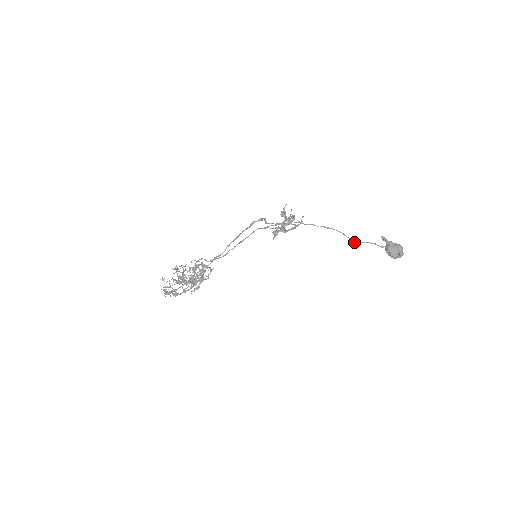
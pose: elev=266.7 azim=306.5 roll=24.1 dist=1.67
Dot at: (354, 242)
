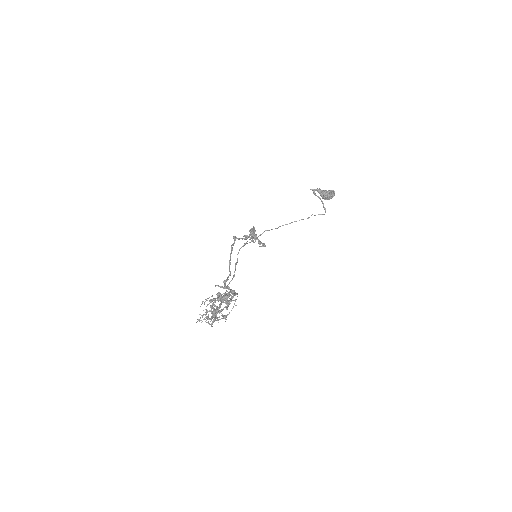
Dot at: occluded
